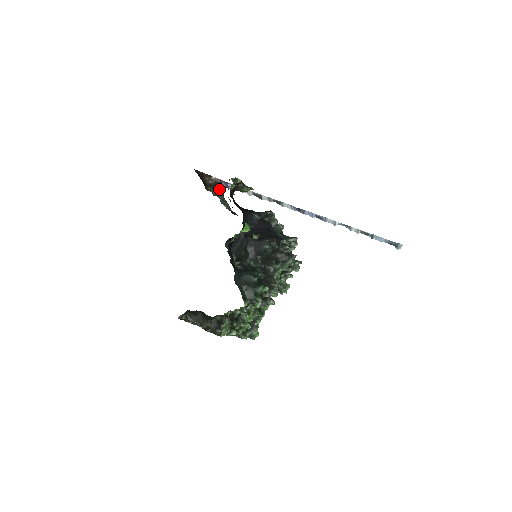
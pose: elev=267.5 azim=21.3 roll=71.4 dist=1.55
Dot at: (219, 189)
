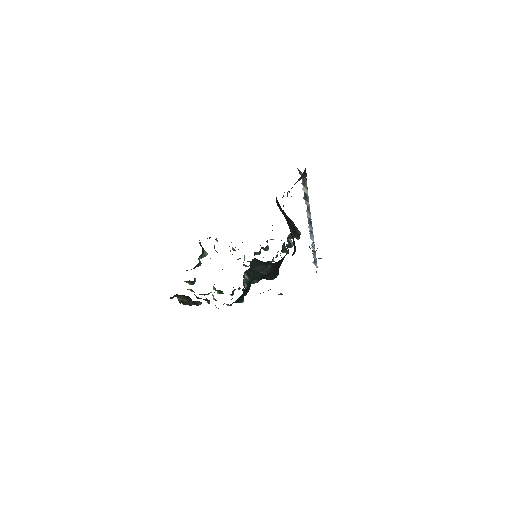
Dot at: occluded
